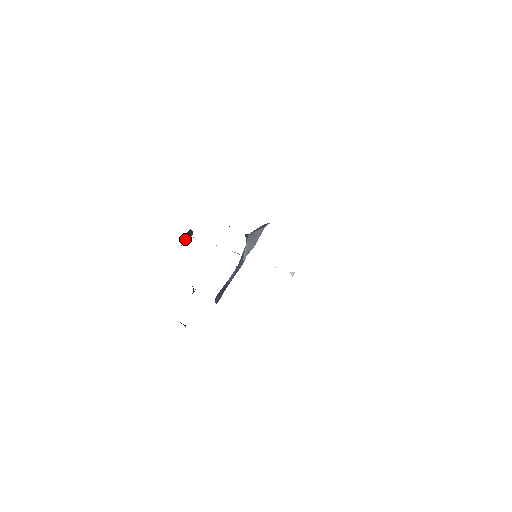
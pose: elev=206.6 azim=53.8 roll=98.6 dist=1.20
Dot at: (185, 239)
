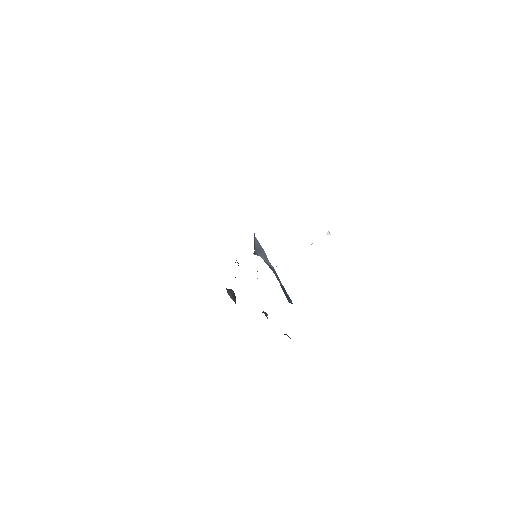
Dot at: (232, 298)
